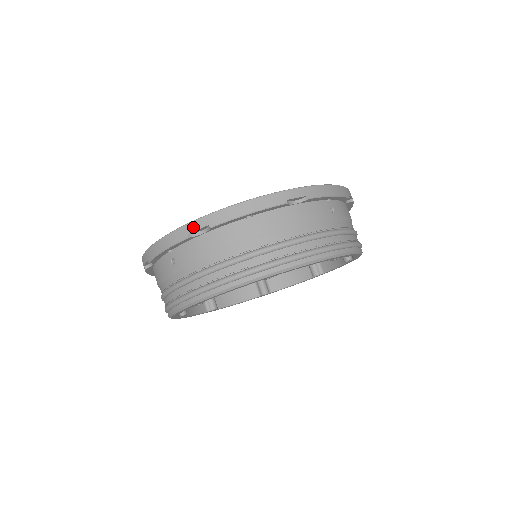
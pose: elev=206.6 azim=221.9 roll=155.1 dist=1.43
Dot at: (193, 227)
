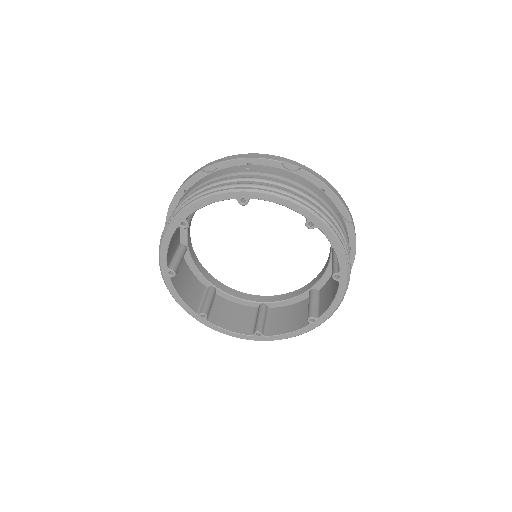
Dot at: (167, 216)
